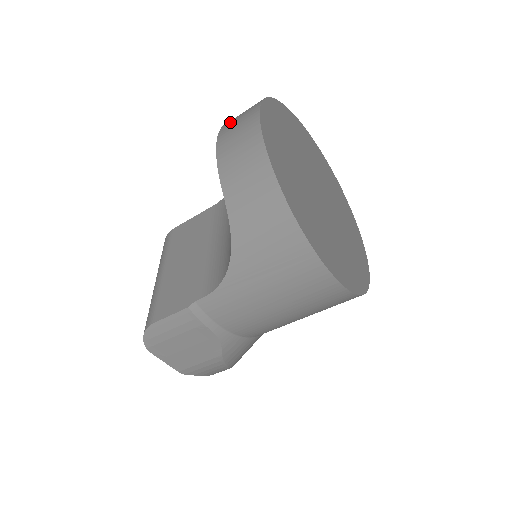
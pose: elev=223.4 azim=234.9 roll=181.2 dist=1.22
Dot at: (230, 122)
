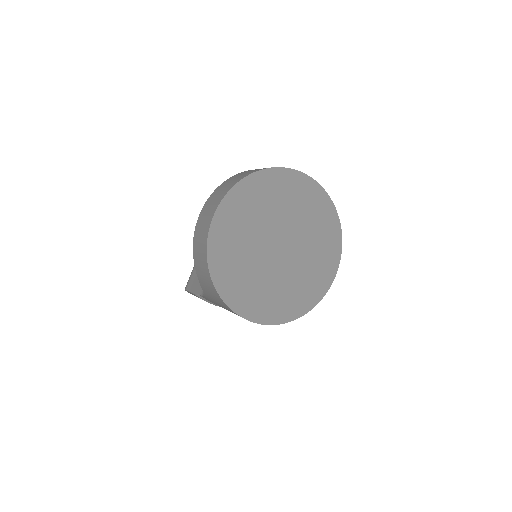
Dot at: (211, 199)
